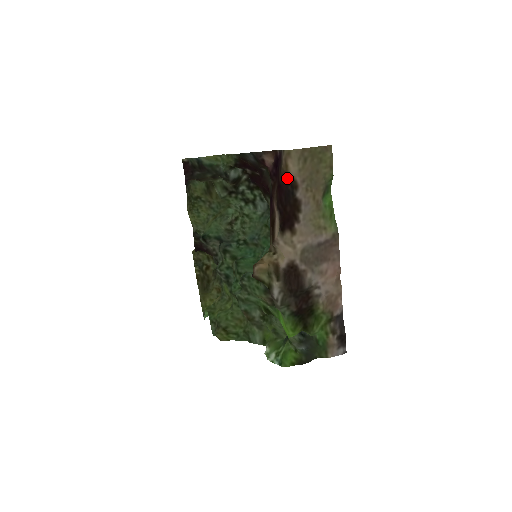
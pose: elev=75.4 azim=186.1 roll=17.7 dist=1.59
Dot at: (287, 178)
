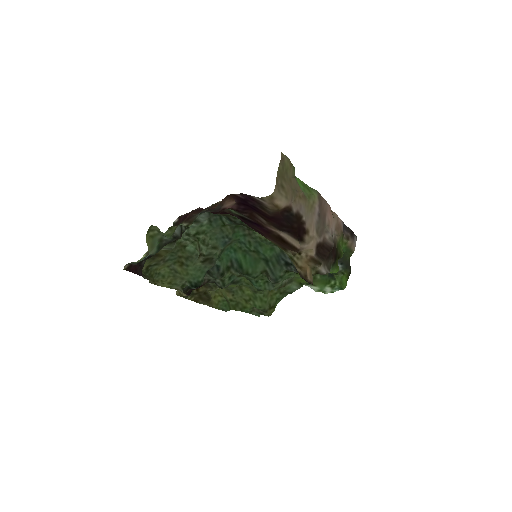
Dot at: (280, 211)
